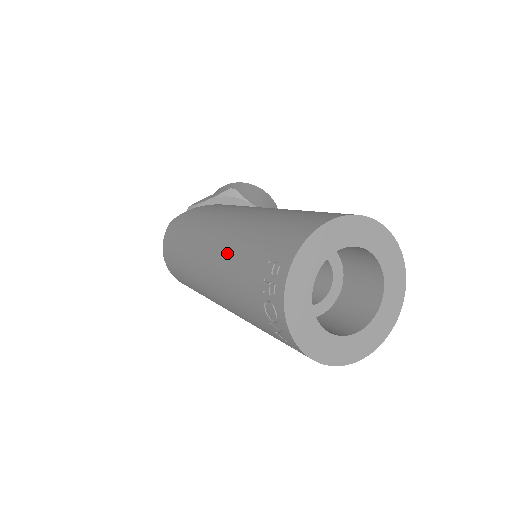
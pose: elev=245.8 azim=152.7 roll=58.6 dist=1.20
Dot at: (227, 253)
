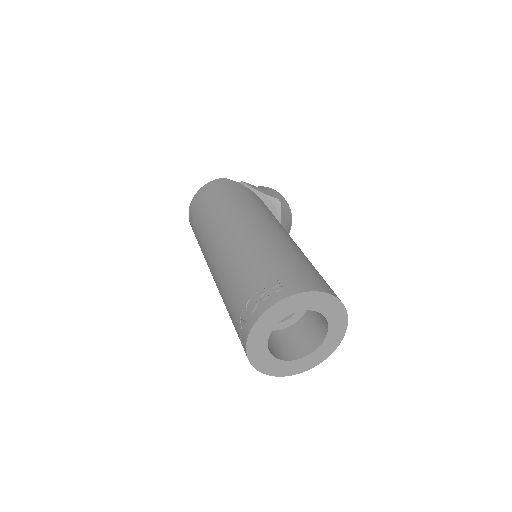
Dot at: (252, 245)
